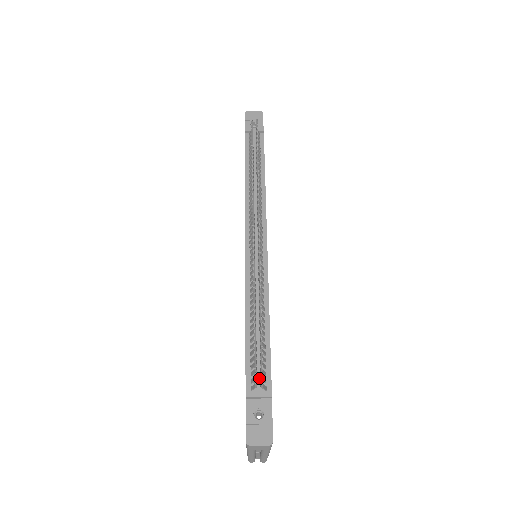
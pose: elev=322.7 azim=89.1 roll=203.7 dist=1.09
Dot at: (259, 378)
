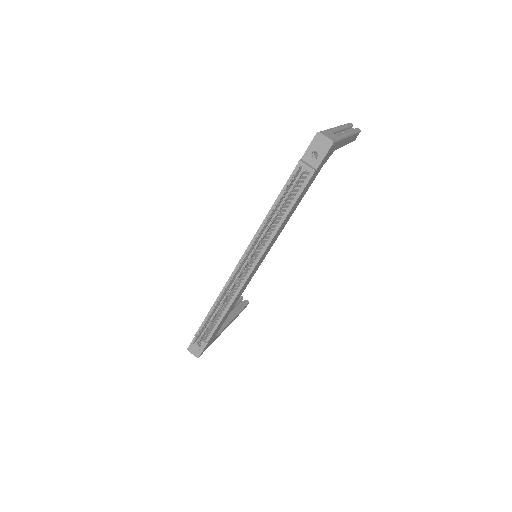
Dot at: occluded
